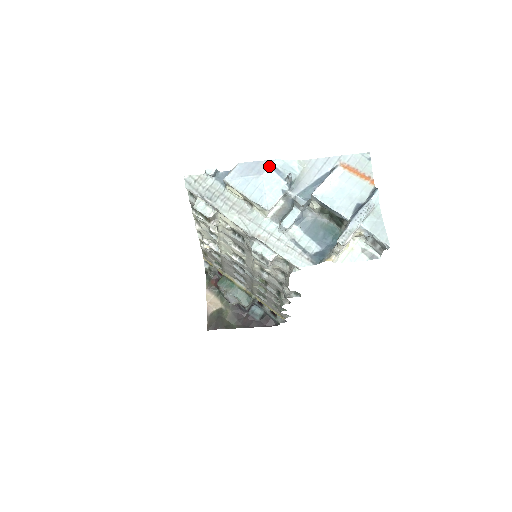
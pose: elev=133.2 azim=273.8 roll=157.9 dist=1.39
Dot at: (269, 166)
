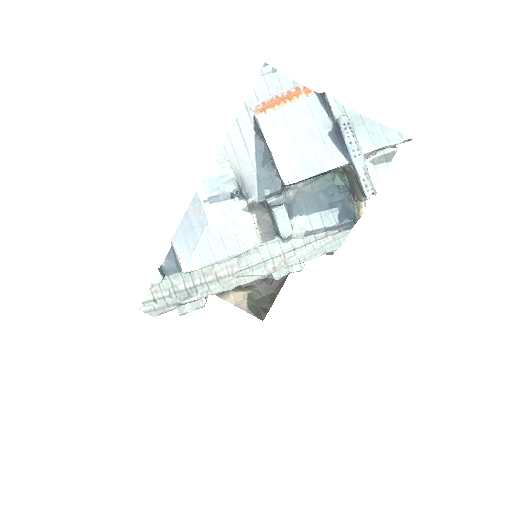
Dot at: (201, 206)
